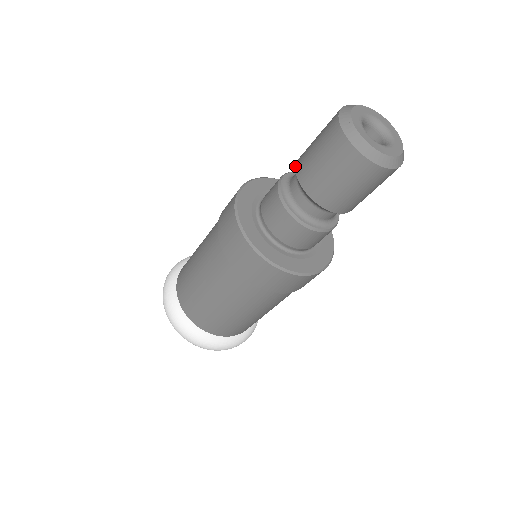
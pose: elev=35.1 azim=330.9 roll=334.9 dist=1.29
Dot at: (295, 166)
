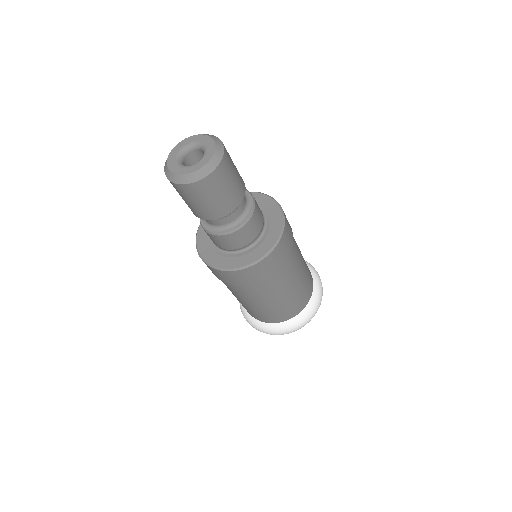
Dot at: occluded
